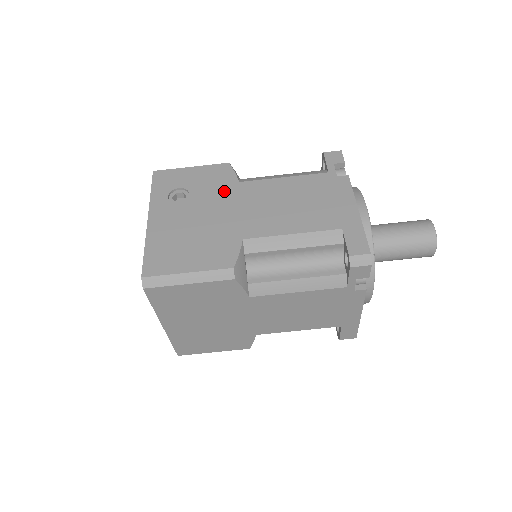
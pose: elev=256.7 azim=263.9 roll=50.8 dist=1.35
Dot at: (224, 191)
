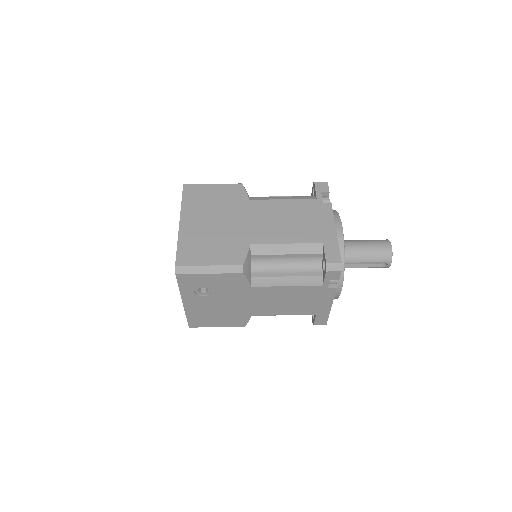
Dot at: occluded
